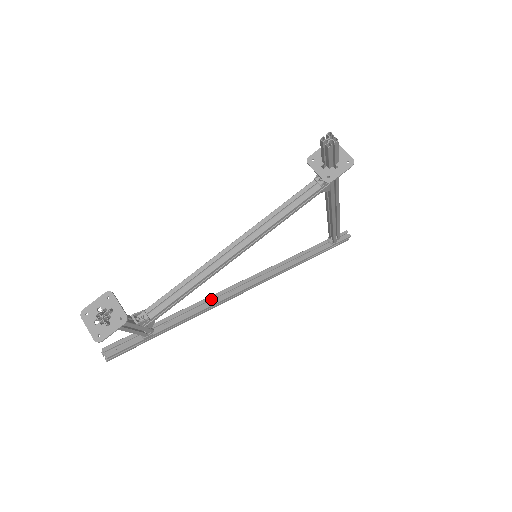
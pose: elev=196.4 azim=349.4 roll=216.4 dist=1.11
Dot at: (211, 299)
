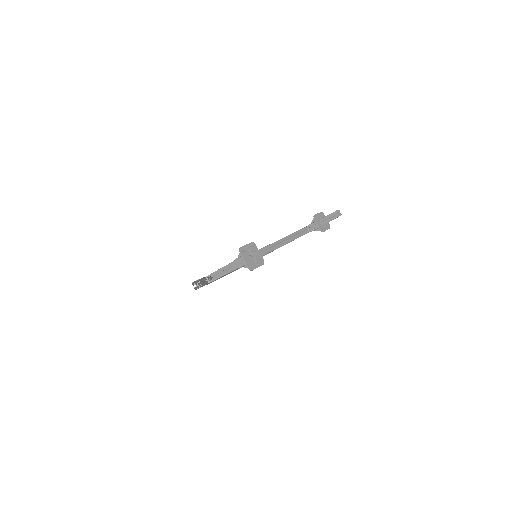
Dot at: occluded
